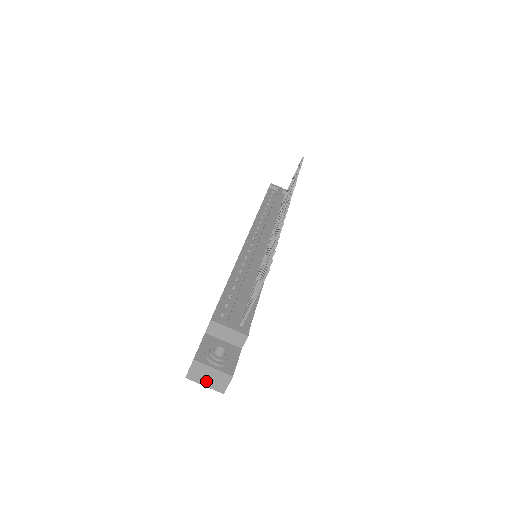
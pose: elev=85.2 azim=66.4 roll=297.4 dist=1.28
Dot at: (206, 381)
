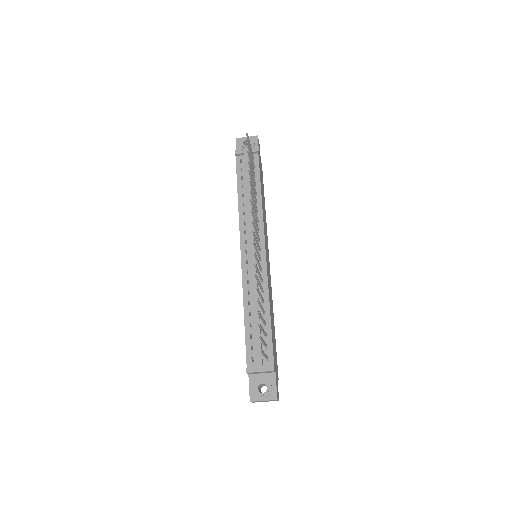
Dot at: (265, 401)
